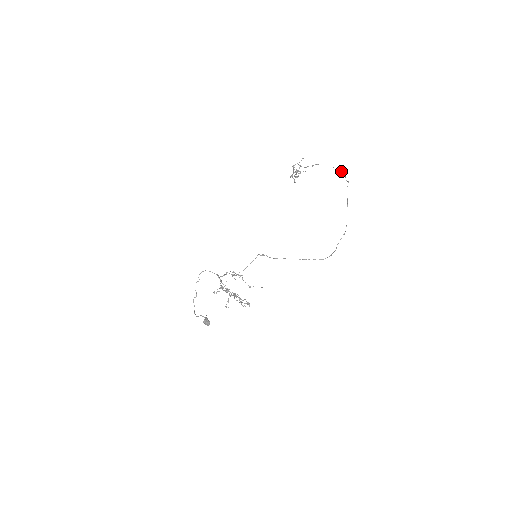
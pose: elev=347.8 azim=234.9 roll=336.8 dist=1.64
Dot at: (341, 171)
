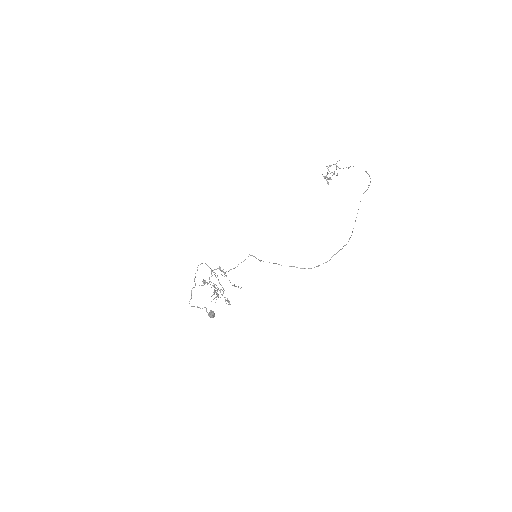
Dot at: (369, 175)
